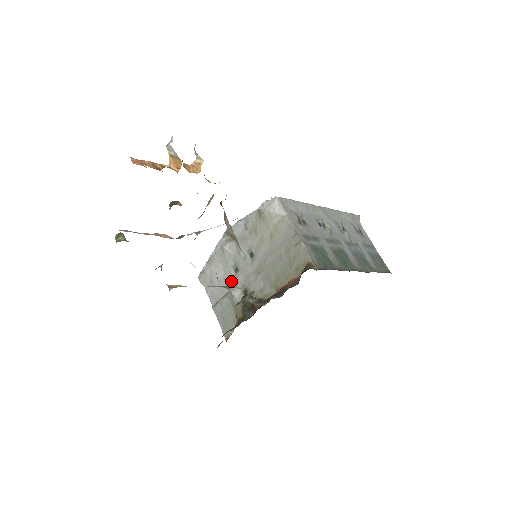
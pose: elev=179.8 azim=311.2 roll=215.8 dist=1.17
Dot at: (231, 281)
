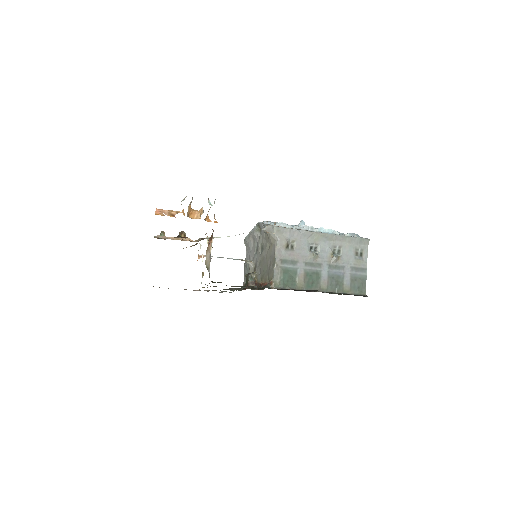
Dot at: (253, 256)
